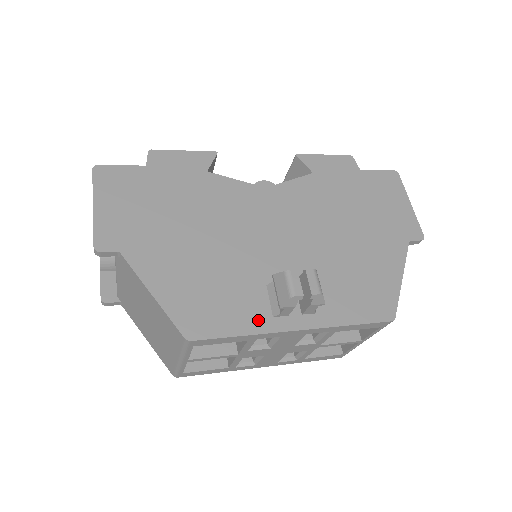
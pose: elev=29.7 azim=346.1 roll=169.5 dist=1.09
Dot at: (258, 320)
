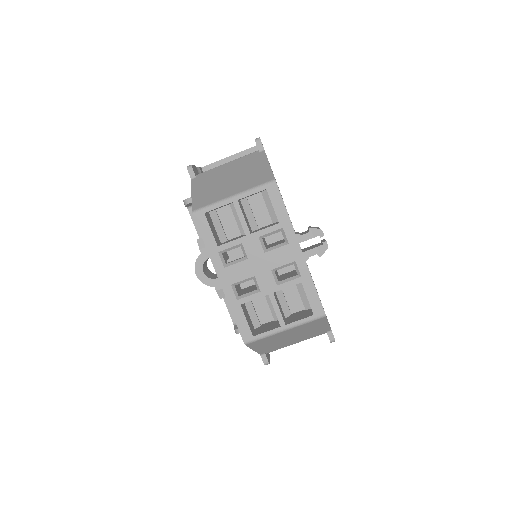
Dot at: occluded
